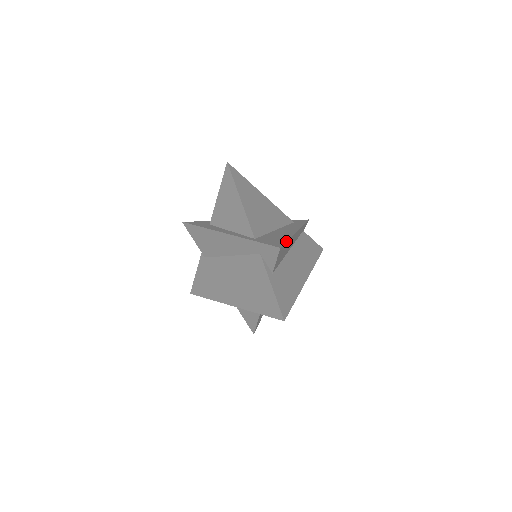
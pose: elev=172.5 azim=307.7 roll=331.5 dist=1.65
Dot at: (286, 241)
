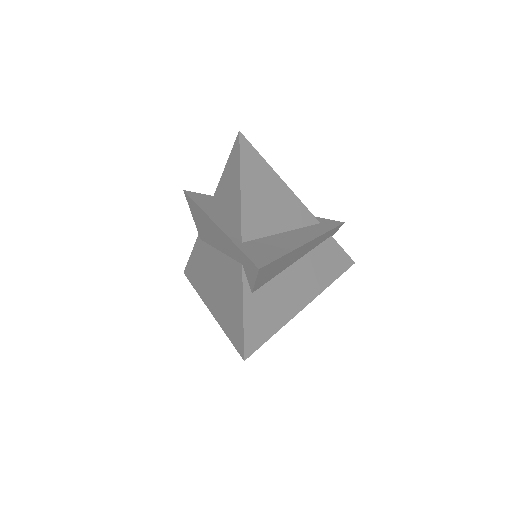
Dot at: (278, 257)
